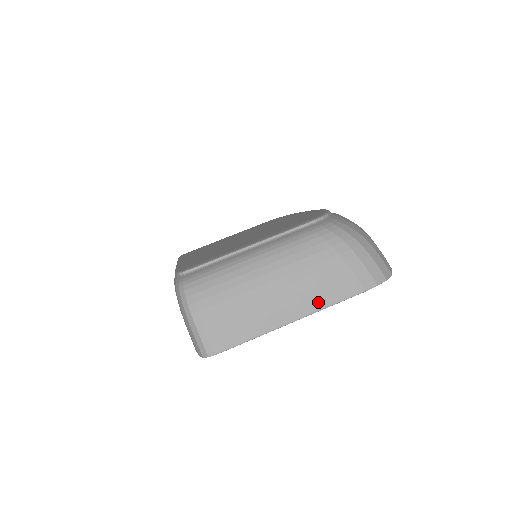
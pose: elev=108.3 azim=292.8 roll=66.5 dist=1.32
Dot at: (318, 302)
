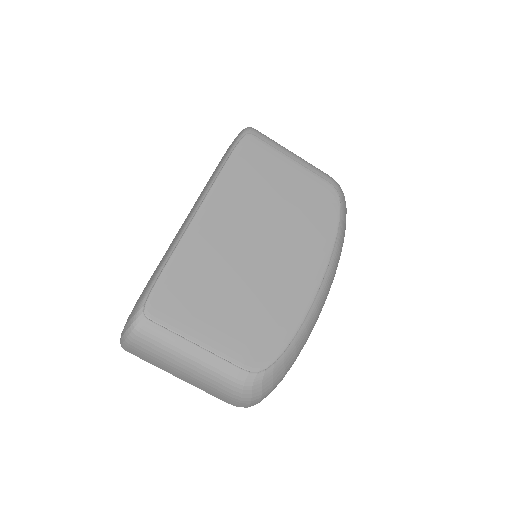
Dot at: (199, 388)
